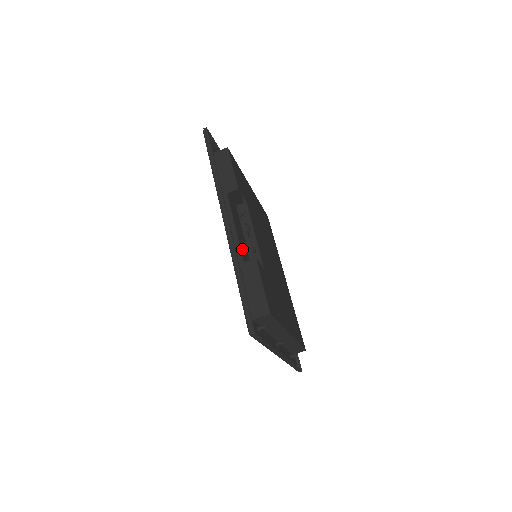
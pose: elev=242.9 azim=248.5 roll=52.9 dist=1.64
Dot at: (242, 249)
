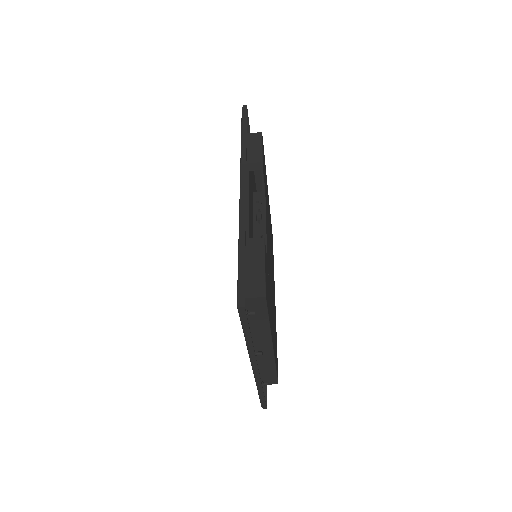
Dot at: (250, 228)
